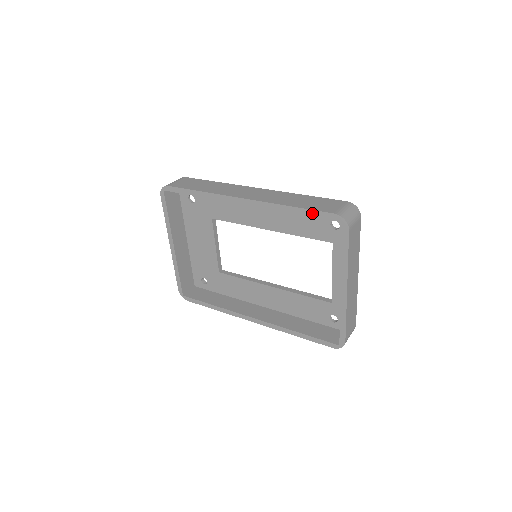
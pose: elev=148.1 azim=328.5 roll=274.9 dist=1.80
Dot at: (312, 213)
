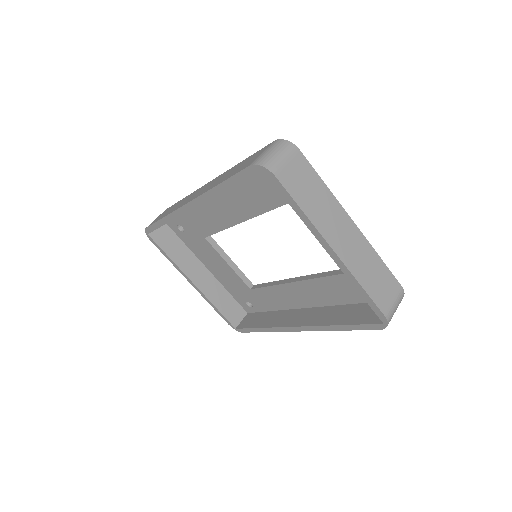
Dot at: (235, 180)
